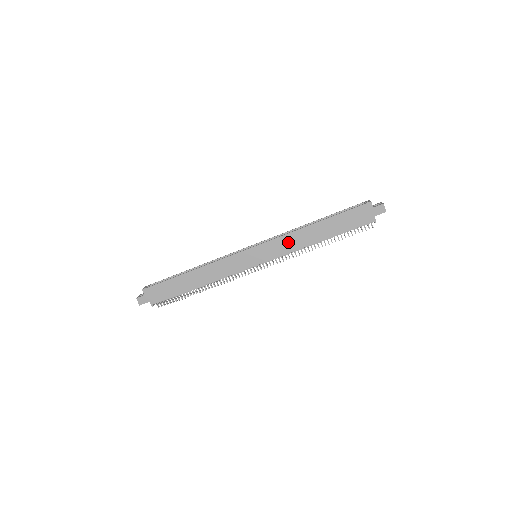
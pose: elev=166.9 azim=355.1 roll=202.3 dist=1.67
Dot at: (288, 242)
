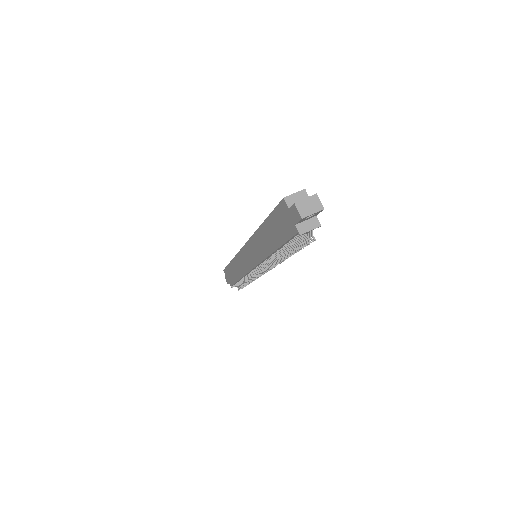
Dot at: (256, 247)
